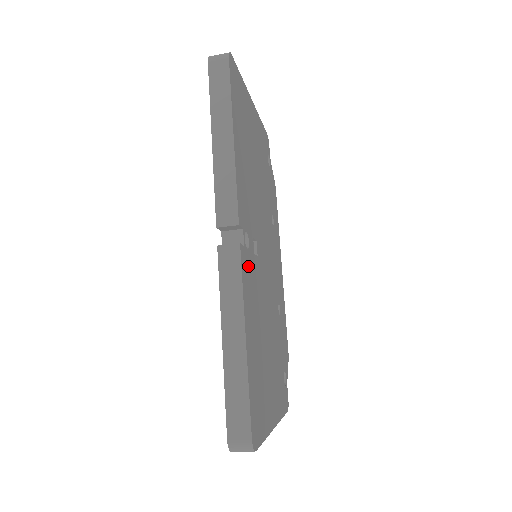
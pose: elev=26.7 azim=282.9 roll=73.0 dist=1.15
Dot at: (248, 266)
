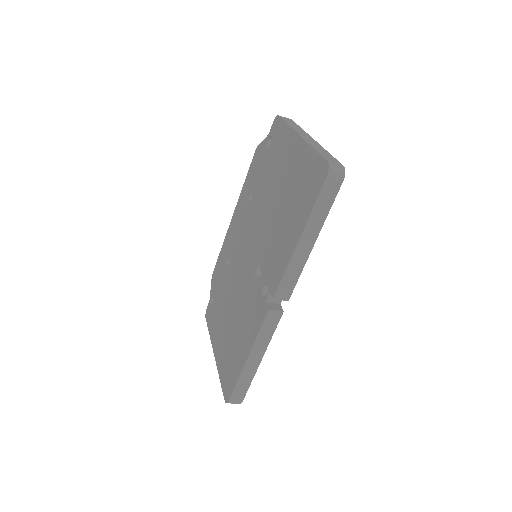
Dot at: occluded
